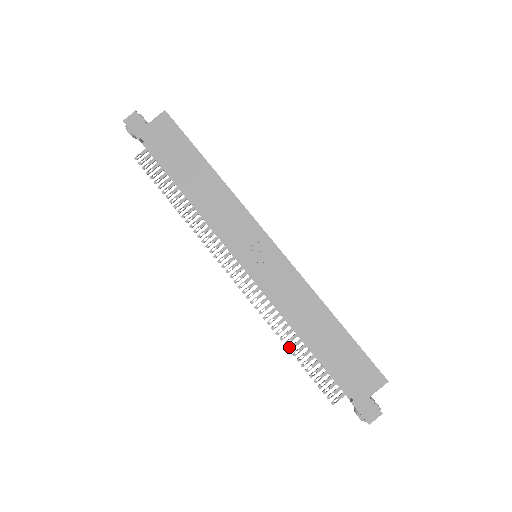
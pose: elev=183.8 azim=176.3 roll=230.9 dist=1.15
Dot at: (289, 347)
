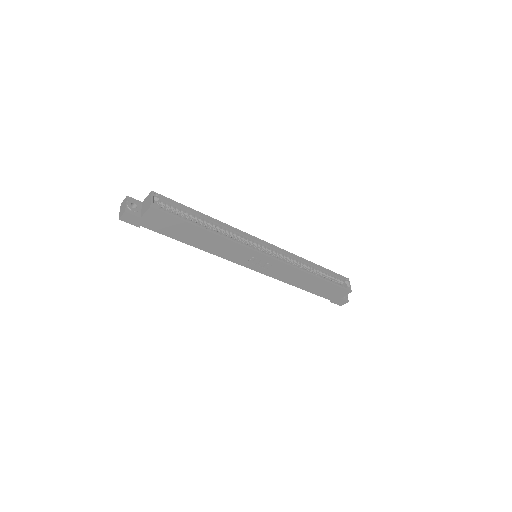
Dot at: occluded
